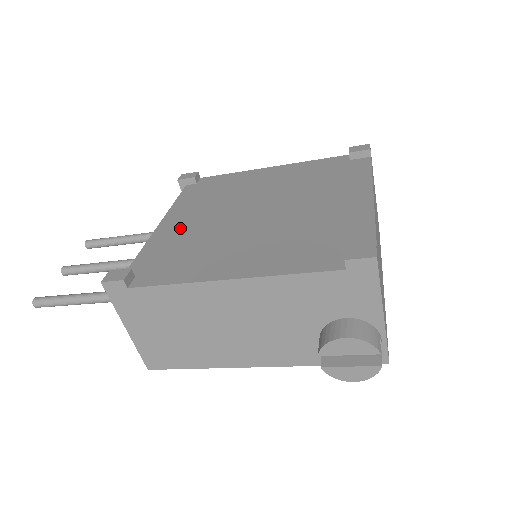
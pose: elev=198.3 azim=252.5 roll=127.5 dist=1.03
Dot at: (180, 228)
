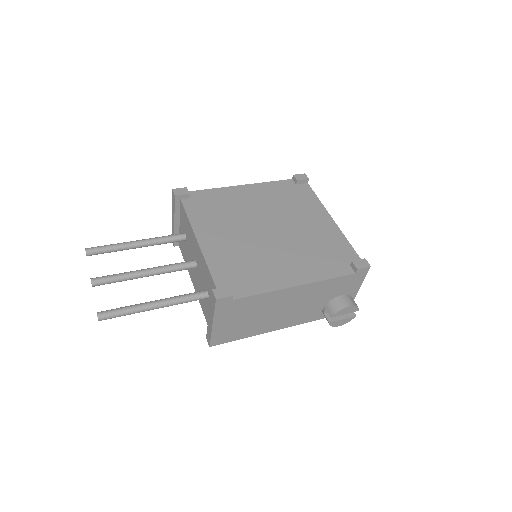
Dot at: (221, 245)
